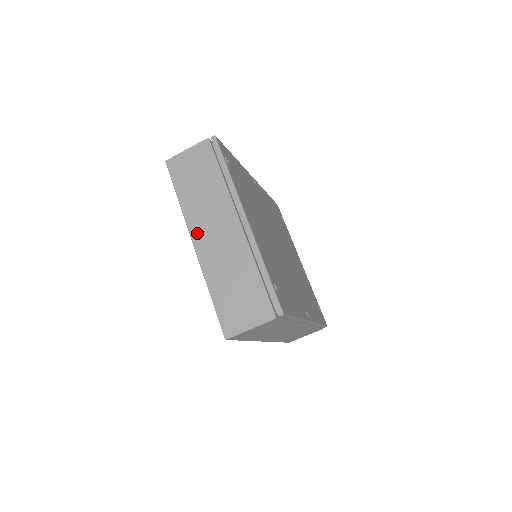
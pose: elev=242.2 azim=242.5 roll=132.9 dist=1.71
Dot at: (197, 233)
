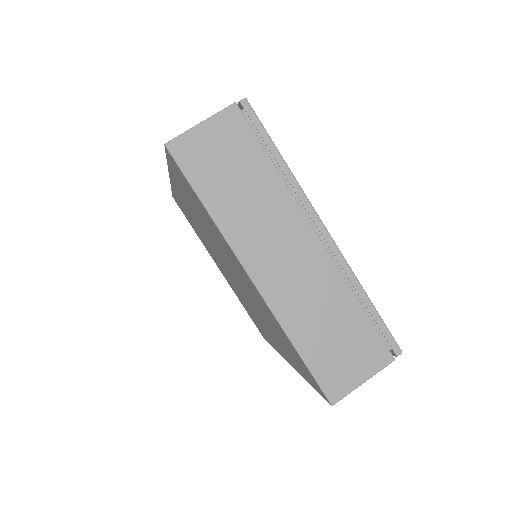
Dot at: (253, 261)
